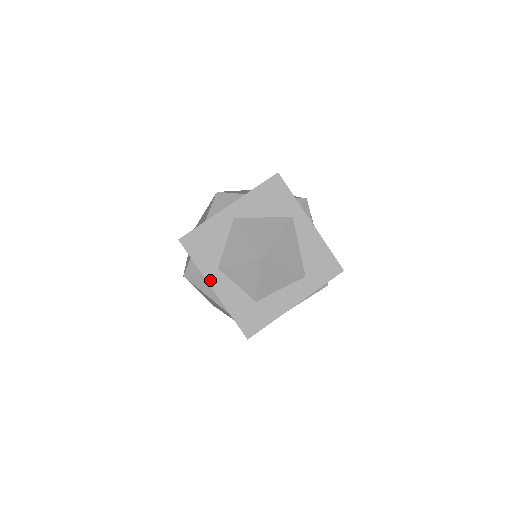
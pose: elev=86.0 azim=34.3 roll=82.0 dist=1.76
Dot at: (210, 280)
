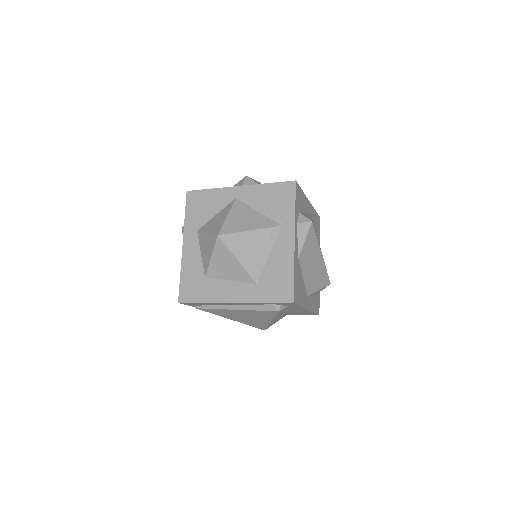
Dot at: (186, 236)
